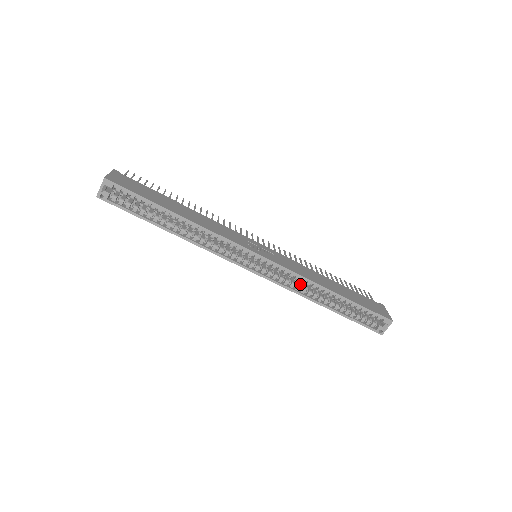
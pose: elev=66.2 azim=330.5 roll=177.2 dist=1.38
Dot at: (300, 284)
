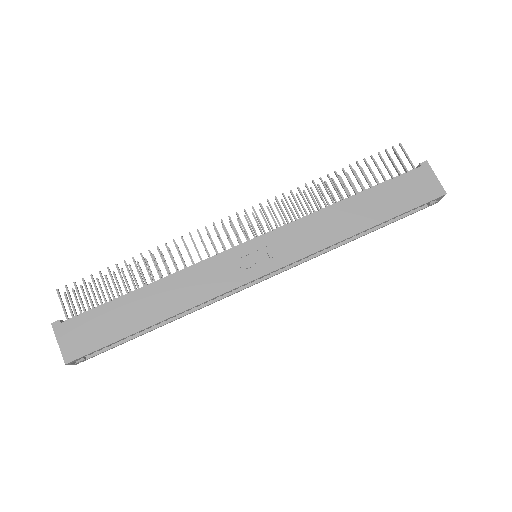
Dot at: occluded
